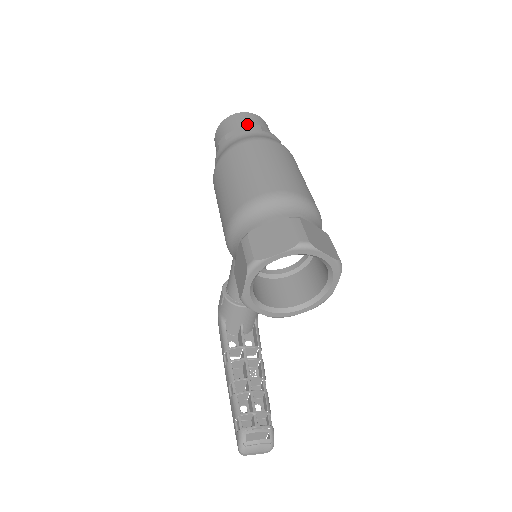
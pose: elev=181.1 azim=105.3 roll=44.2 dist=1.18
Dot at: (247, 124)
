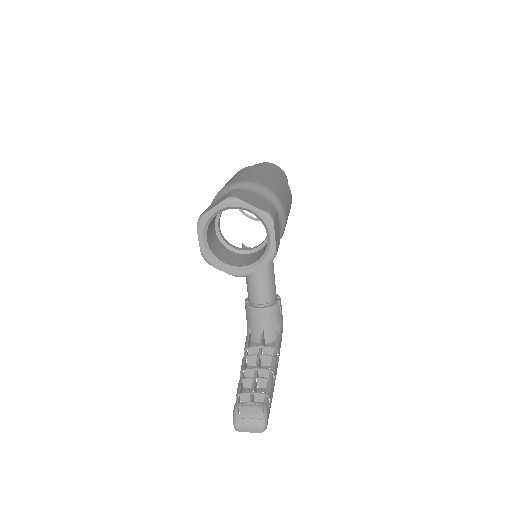
Dot at: occluded
